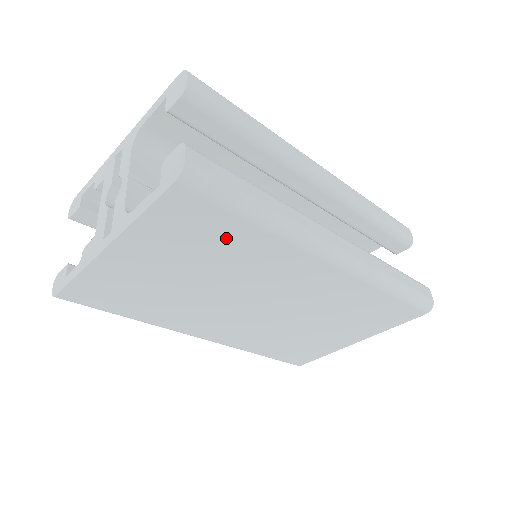
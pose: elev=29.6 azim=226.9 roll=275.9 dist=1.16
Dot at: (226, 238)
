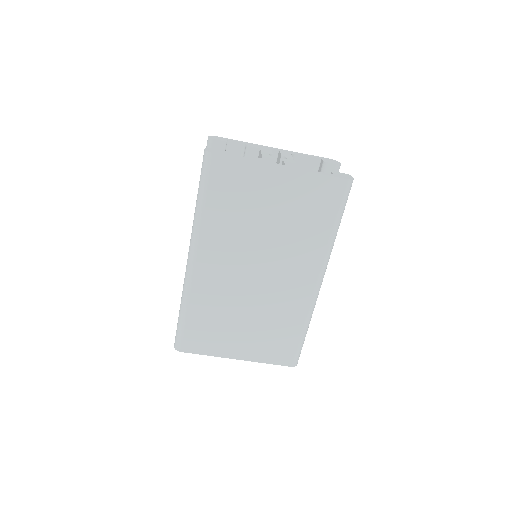
Dot at: (317, 220)
